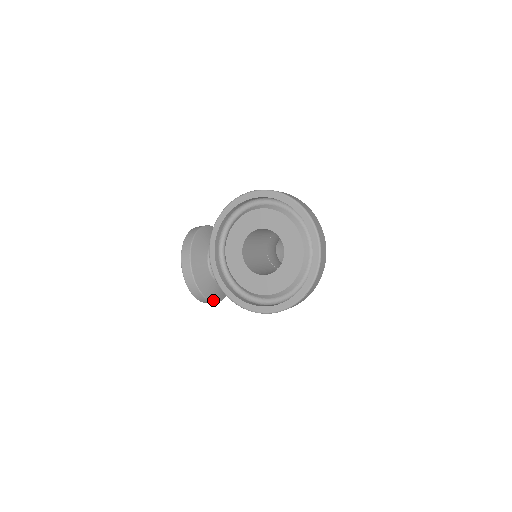
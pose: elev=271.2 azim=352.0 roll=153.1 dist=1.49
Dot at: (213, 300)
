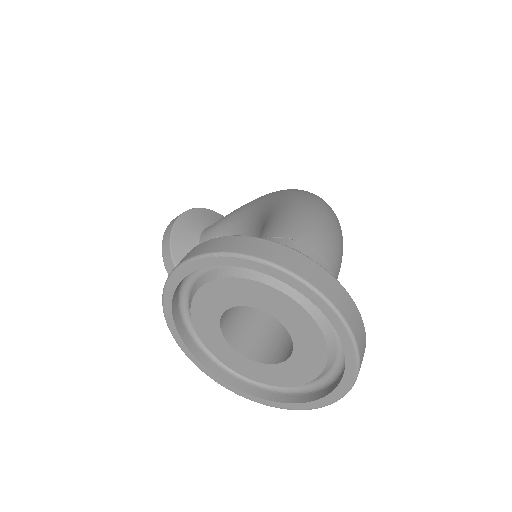
Dot at: occluded
